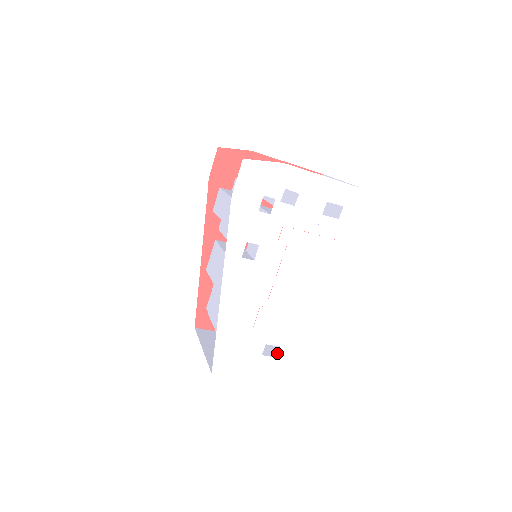
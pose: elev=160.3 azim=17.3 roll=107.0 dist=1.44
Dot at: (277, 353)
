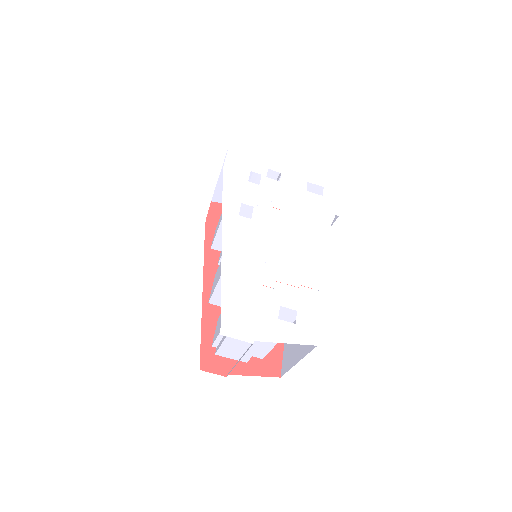
Dot at: (296, 319)
